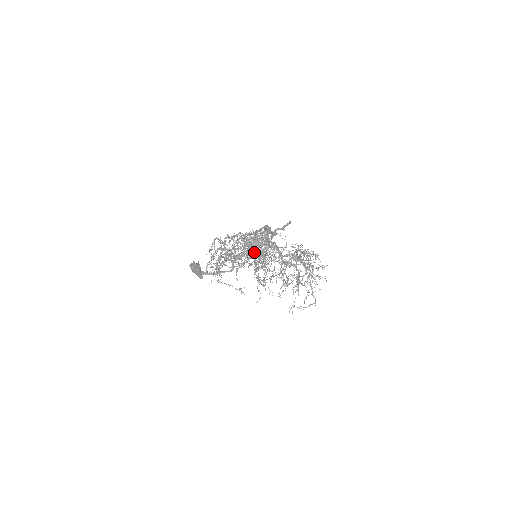
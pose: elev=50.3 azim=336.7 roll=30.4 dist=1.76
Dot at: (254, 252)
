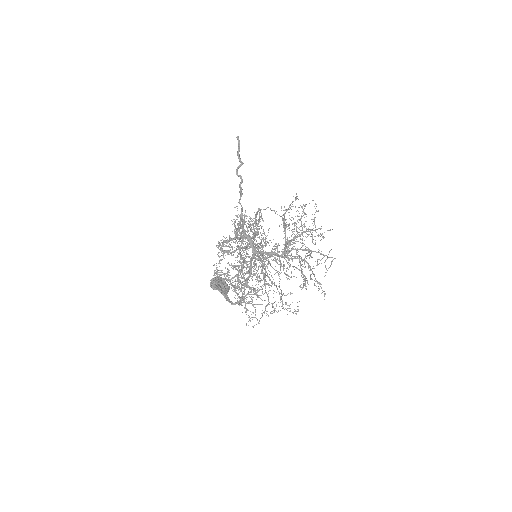
Dot at: occluded
